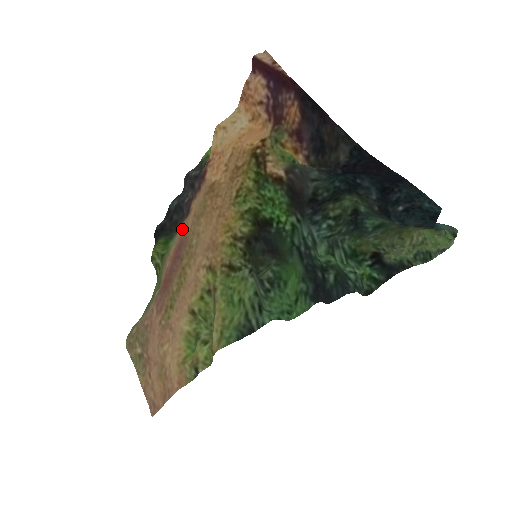
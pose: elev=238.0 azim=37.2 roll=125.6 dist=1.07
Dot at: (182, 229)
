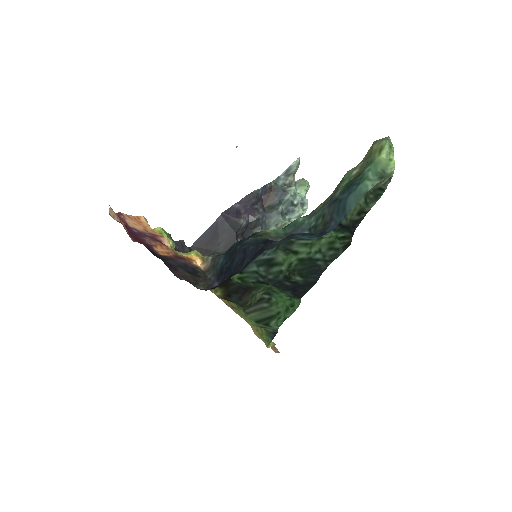
Dot at: occluded
